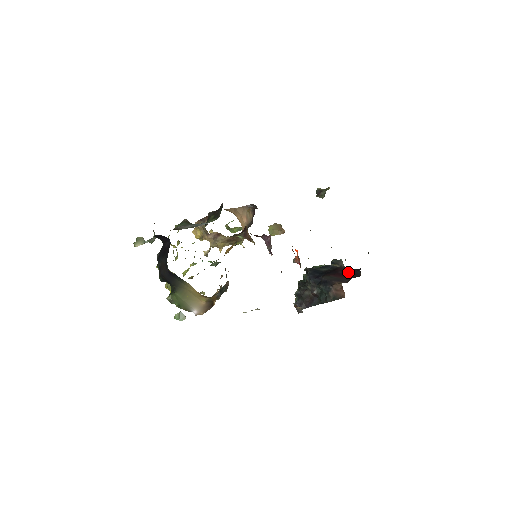
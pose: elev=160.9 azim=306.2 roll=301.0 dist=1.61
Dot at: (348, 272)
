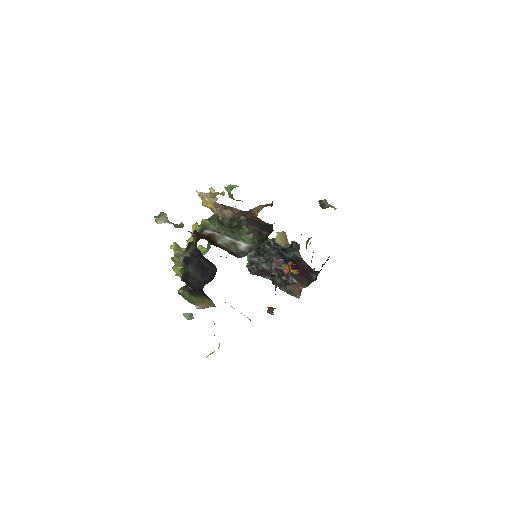
Dot at: (307, 272)
